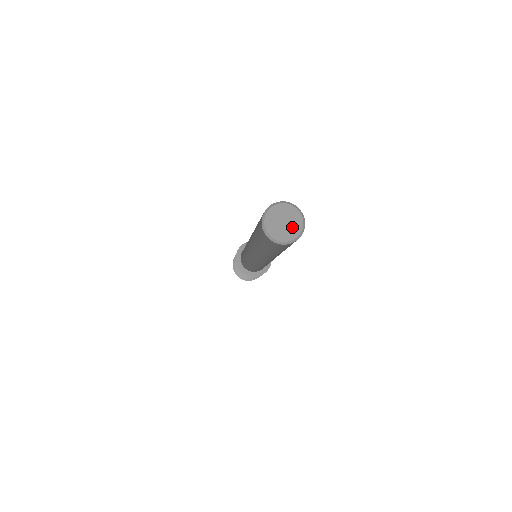
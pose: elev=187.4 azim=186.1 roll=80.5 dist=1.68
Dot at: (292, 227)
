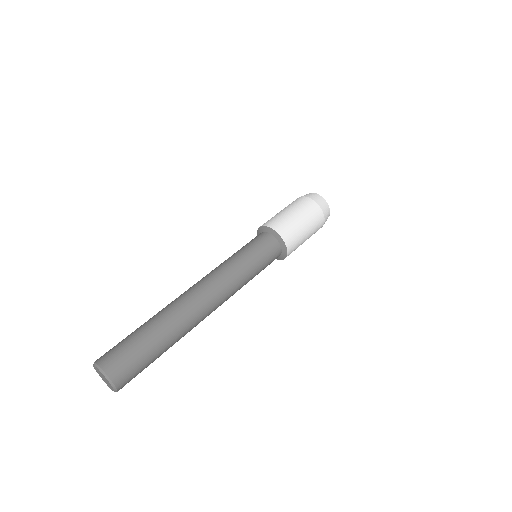
Dot at: (109, 384)
